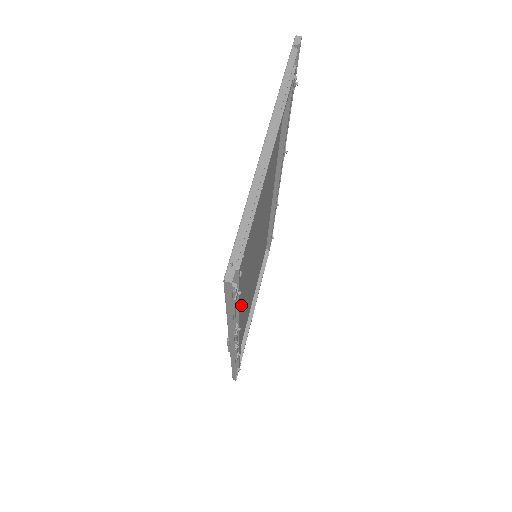
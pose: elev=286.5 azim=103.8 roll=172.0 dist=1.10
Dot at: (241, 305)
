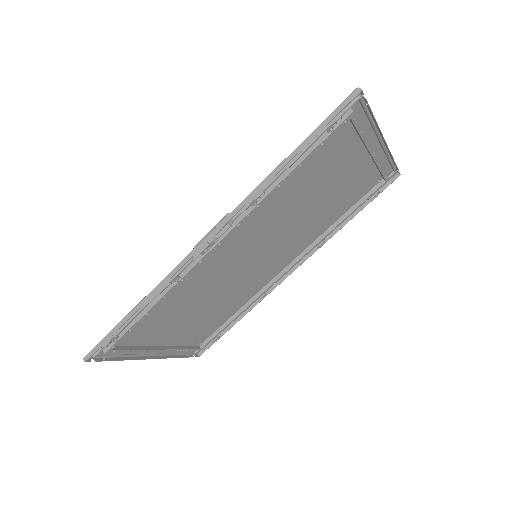
Dot at: (236, 240)
